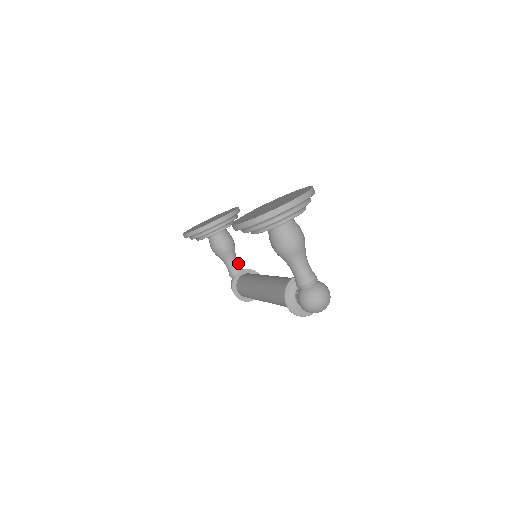
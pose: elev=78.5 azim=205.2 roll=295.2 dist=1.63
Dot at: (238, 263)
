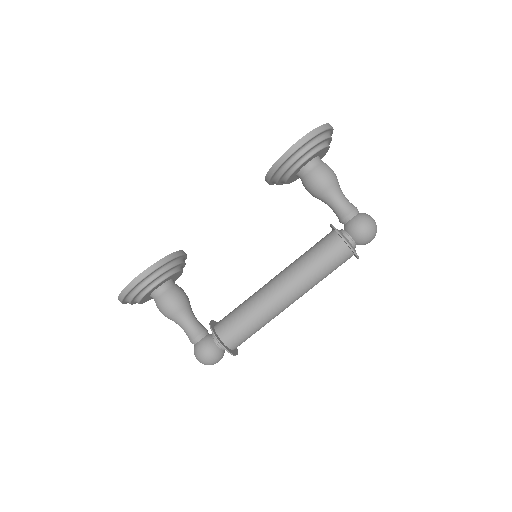
Dot at: occluded
